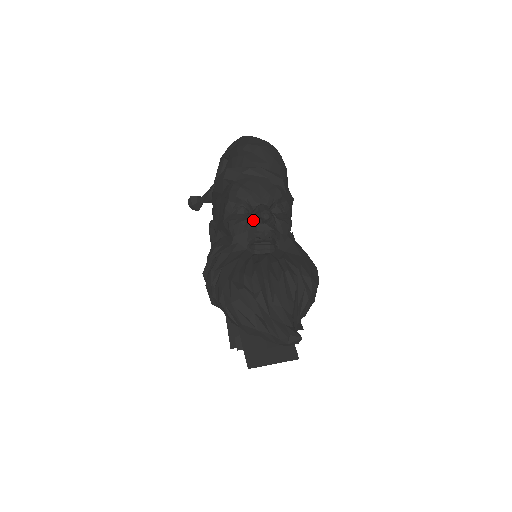
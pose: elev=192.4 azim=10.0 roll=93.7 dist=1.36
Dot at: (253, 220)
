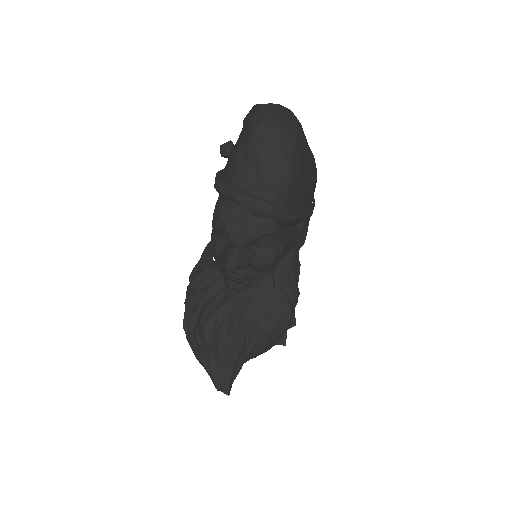
Dot at: (223, 262)
